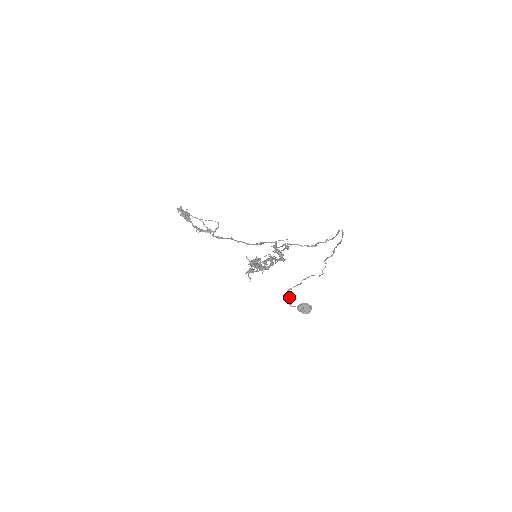
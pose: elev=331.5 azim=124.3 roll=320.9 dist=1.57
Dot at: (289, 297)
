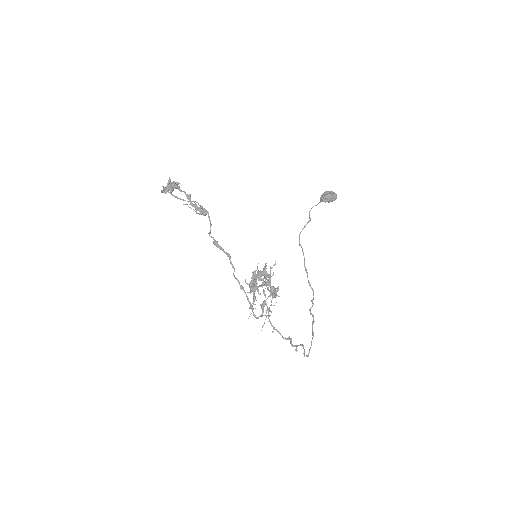
Dot at: occluded
